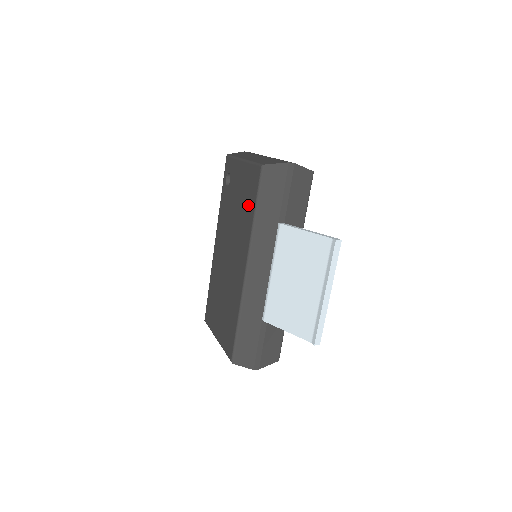
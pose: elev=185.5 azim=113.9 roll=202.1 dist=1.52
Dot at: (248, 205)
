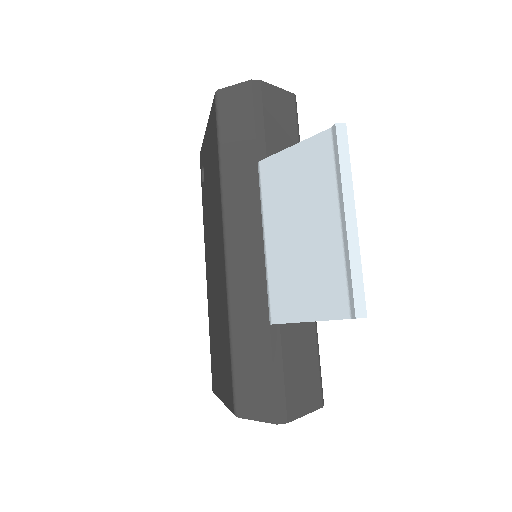
Dot at: (214, 161)
